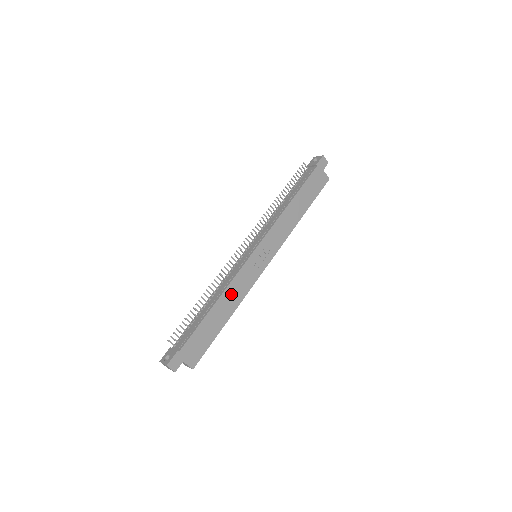
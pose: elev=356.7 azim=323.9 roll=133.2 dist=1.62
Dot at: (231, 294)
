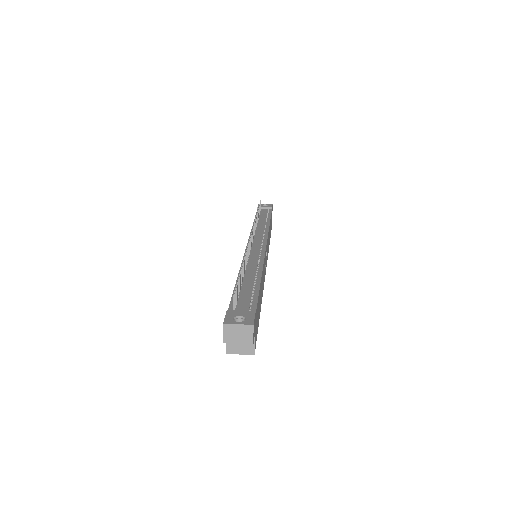
Dot at: occluded
